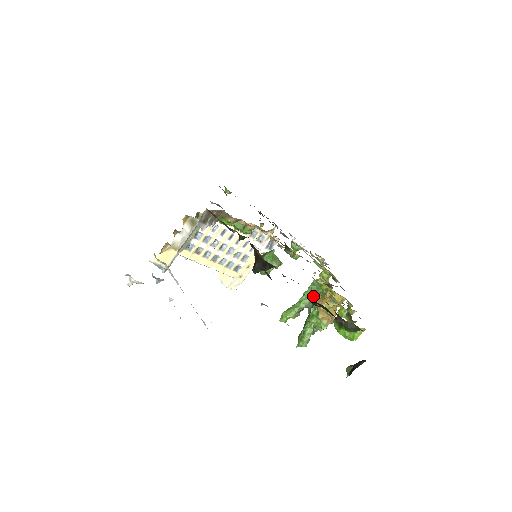
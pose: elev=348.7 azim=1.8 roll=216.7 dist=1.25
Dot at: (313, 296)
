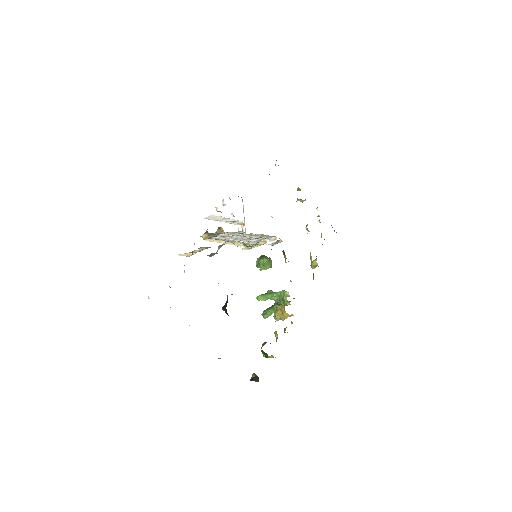
Dot at: (280, 298)
